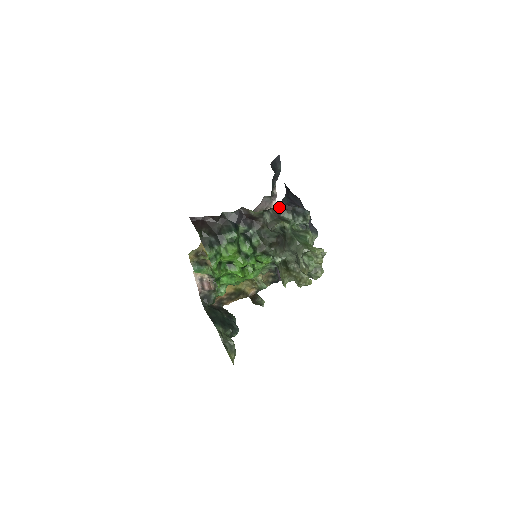
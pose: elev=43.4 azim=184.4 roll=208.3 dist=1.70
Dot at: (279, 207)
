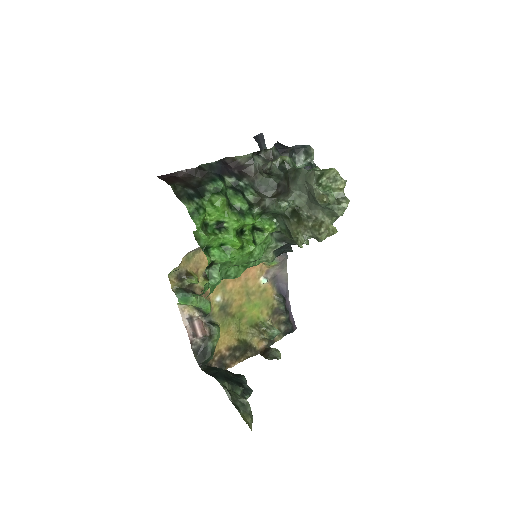
Dot at: (272, 148)
